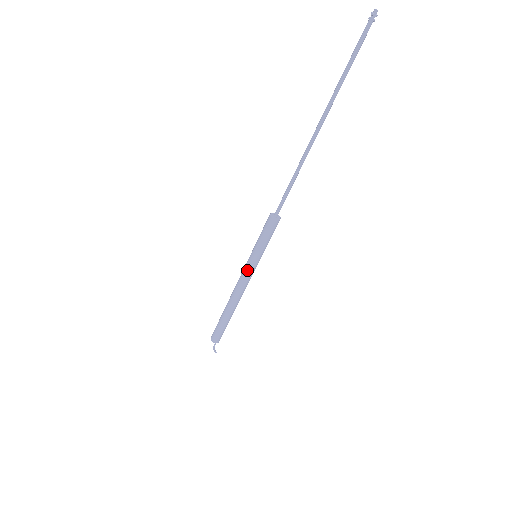
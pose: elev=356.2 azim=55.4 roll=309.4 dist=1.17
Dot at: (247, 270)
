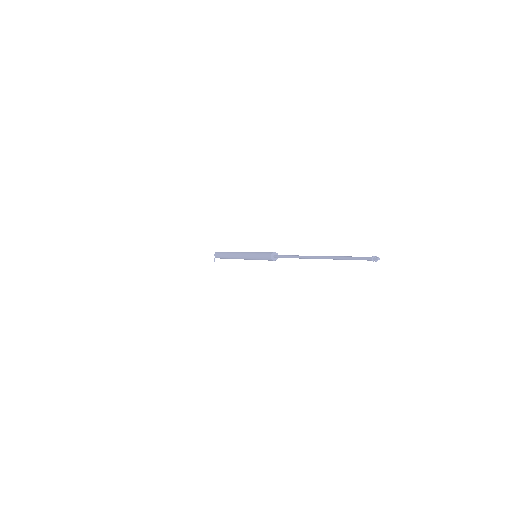
Dot at: (247, 257)
